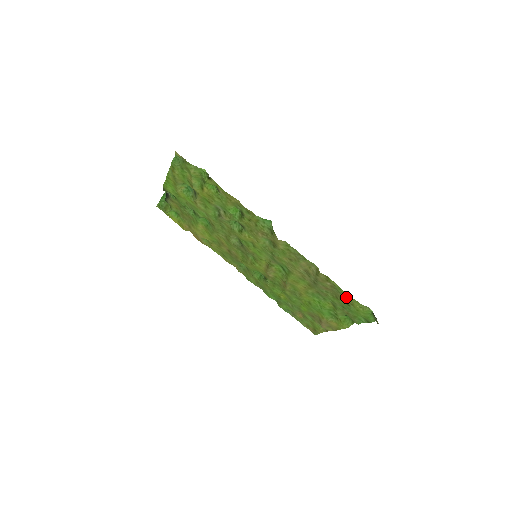
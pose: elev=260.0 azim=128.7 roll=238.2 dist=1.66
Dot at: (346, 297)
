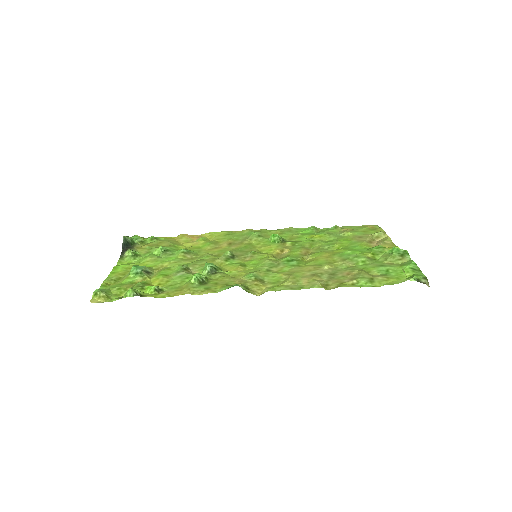
Dot at: (375, 281)
